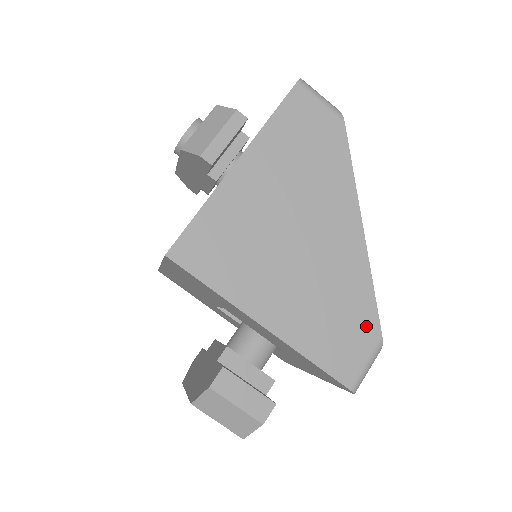
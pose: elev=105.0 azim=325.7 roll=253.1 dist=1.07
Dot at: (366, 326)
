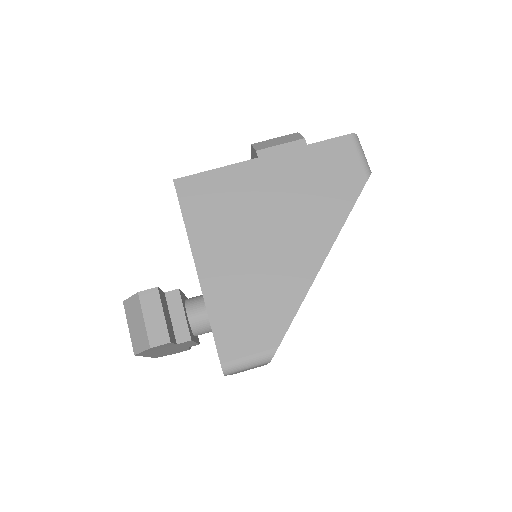
Dot at: (271, 330)
